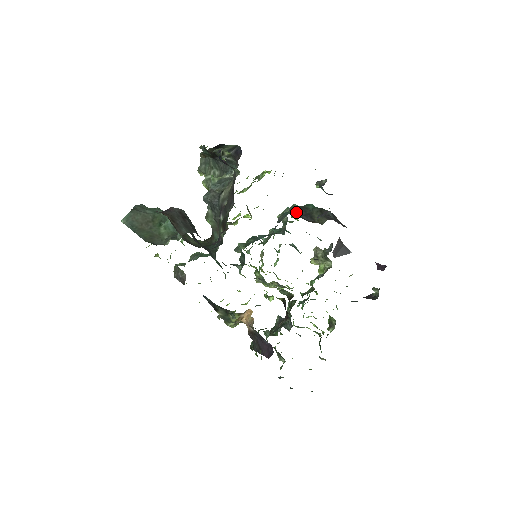
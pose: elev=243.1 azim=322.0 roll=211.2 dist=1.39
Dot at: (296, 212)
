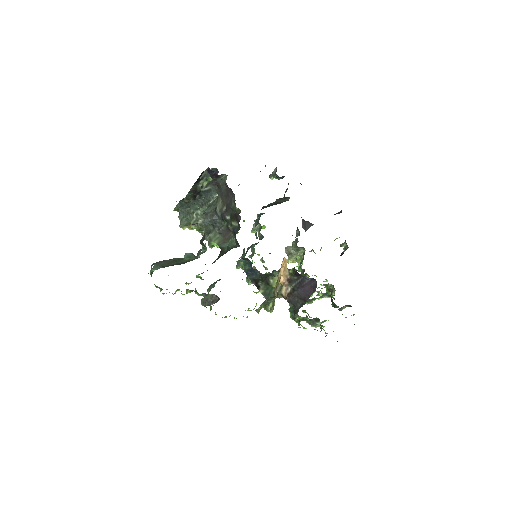
Dot at: (266, 207)
